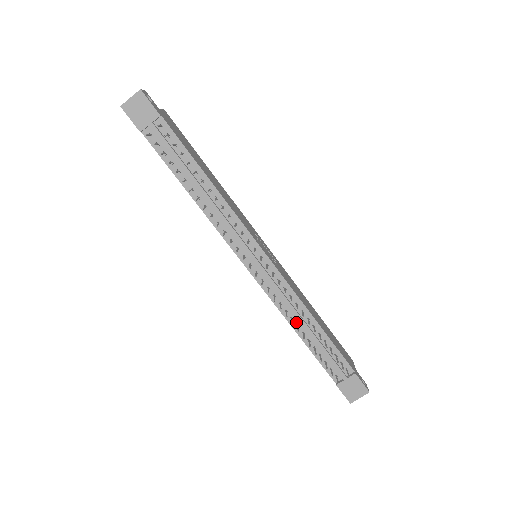
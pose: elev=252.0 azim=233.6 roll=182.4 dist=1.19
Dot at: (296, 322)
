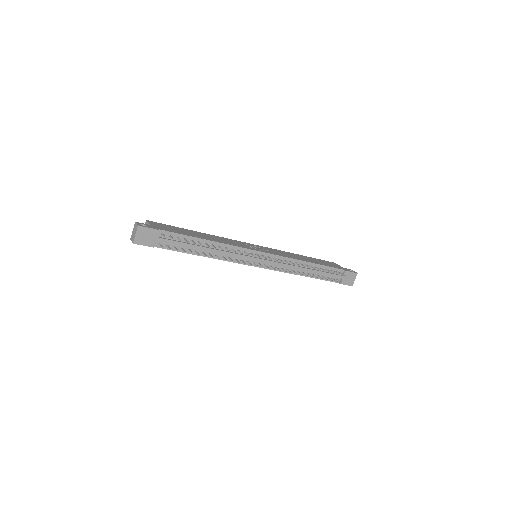
Dot at: (301, 272)
